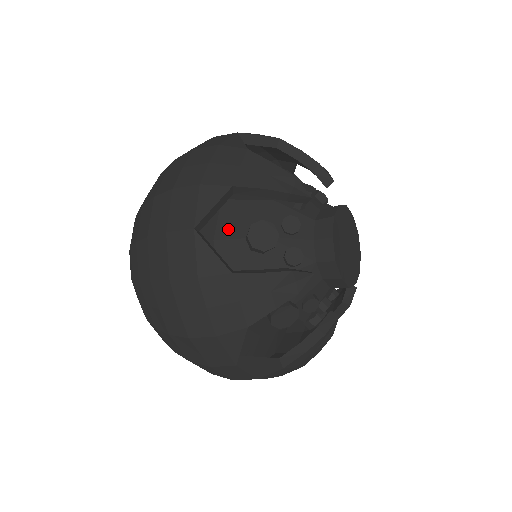
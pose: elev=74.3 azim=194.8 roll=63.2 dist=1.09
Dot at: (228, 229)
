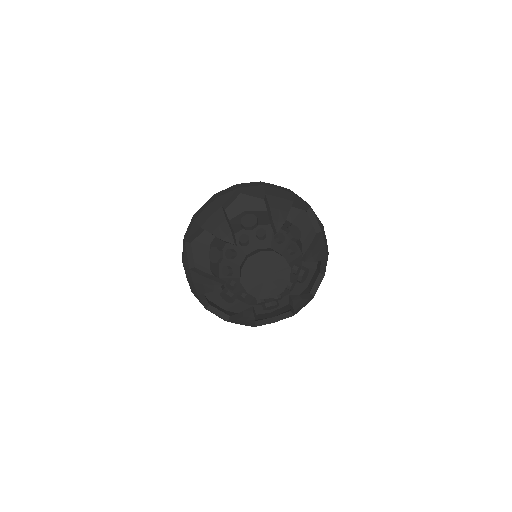
Dot at: (215, 243)
